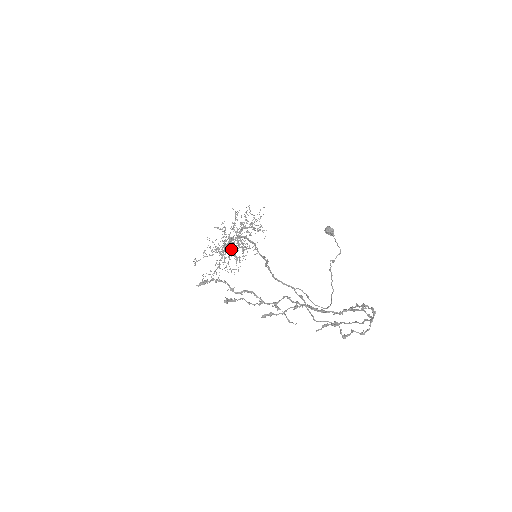
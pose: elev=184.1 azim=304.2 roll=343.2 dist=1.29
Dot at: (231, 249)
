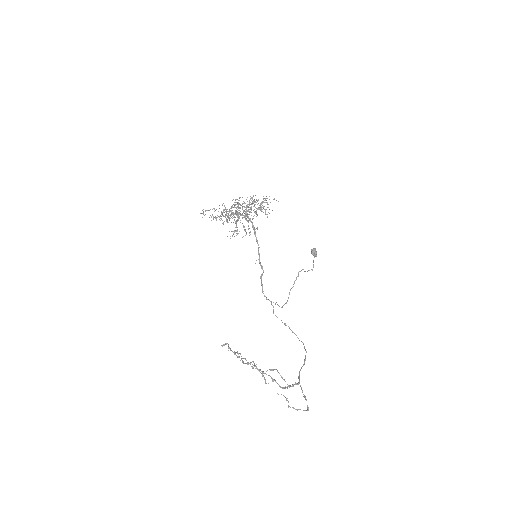
Dot at: occluded
